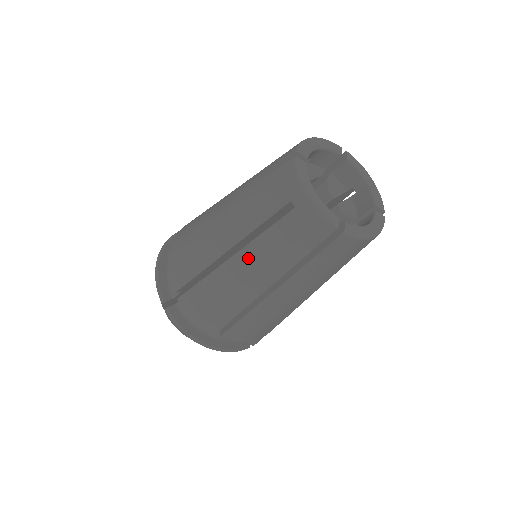
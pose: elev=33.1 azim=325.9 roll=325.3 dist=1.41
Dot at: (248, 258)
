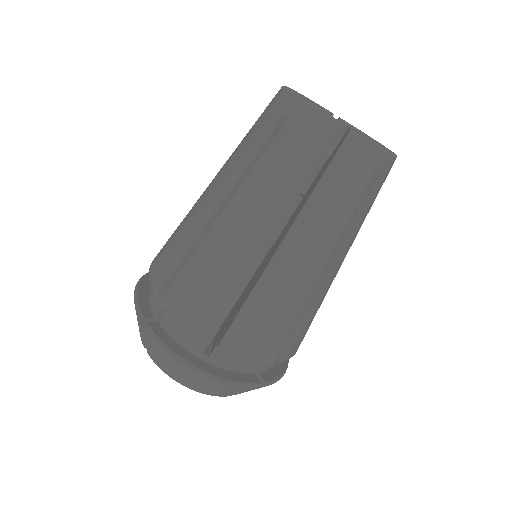
Dot at: (243, 203)
